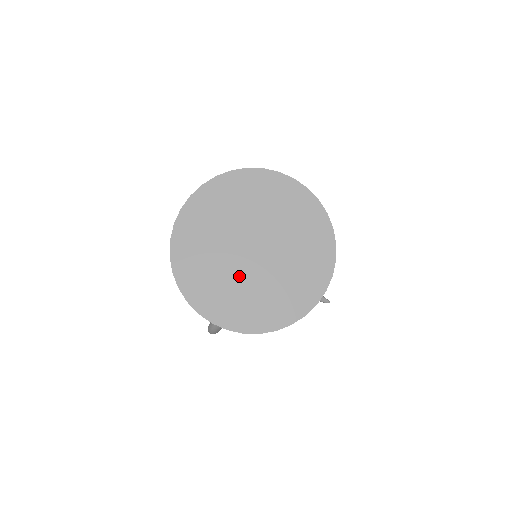
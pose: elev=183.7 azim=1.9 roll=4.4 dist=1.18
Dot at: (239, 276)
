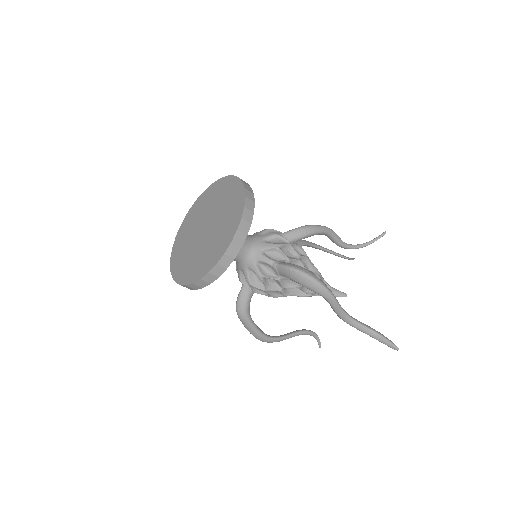
Dot at: (193, 247)
